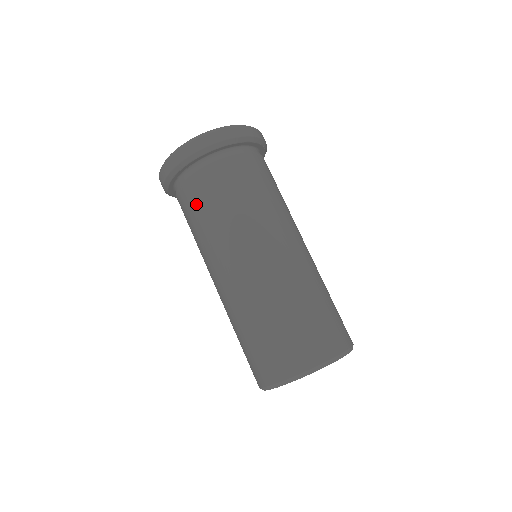
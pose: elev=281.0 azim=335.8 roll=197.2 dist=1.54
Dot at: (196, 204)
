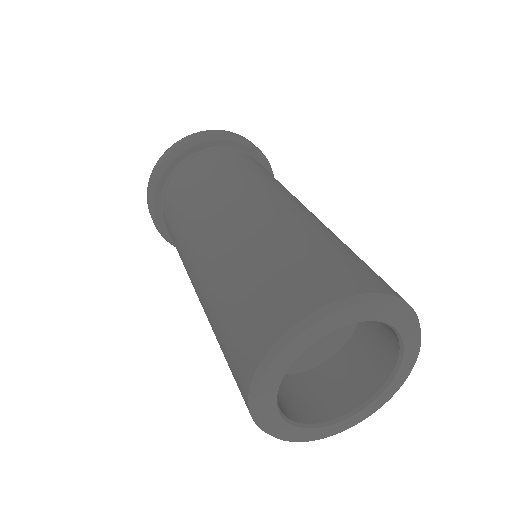
Dot at: (233, 160)
